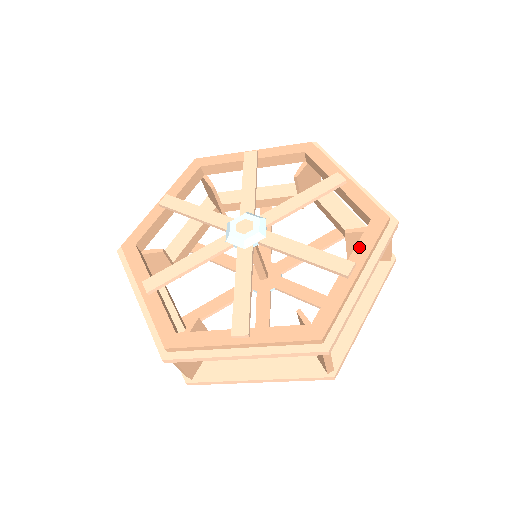
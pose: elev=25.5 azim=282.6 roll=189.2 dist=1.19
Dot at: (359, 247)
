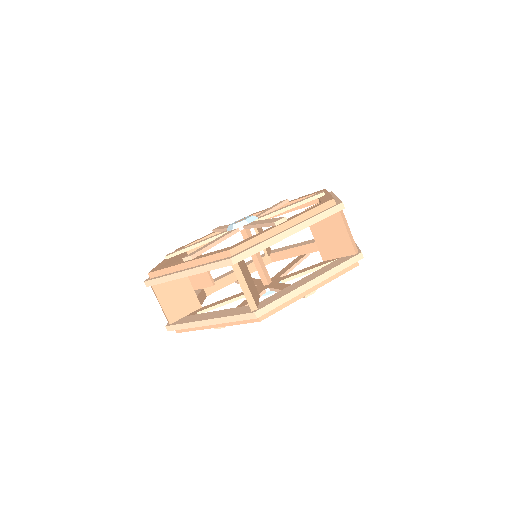
Dot at: (299, 213)
